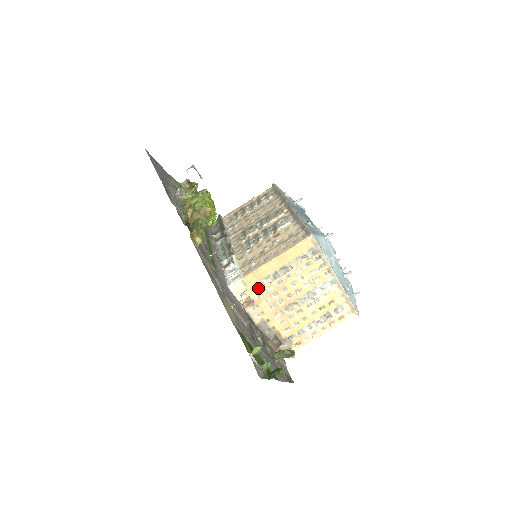
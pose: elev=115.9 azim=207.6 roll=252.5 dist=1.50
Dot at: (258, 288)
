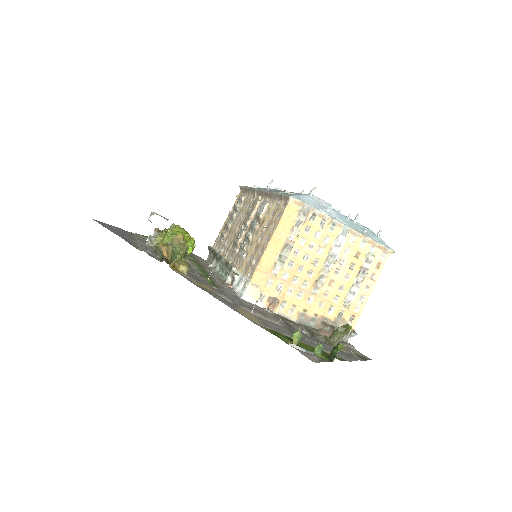
Dot at: (273, 283)
